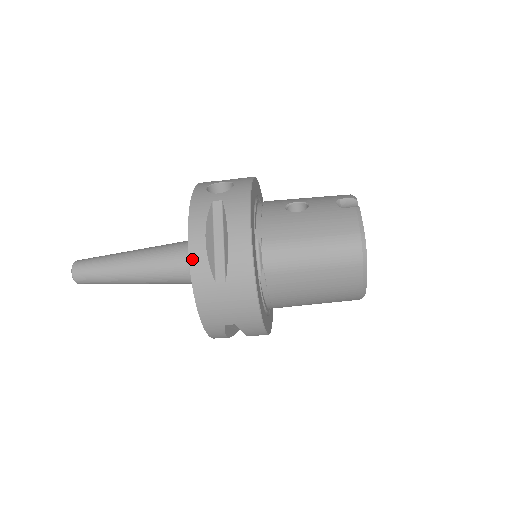
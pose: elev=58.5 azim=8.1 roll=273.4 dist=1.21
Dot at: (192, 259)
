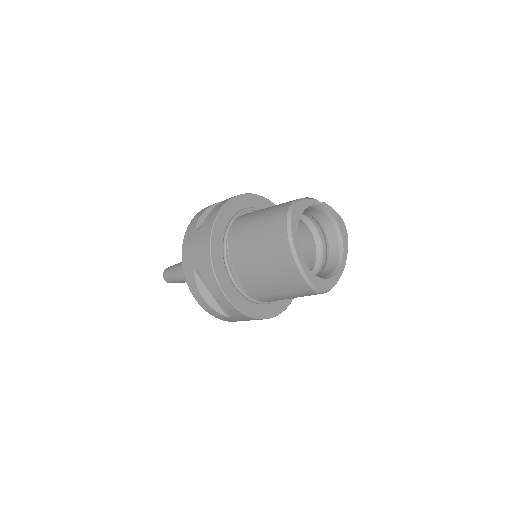
Dot at: (193, 220)
